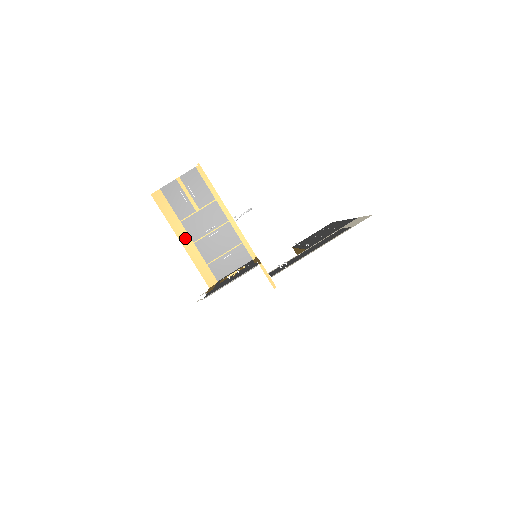
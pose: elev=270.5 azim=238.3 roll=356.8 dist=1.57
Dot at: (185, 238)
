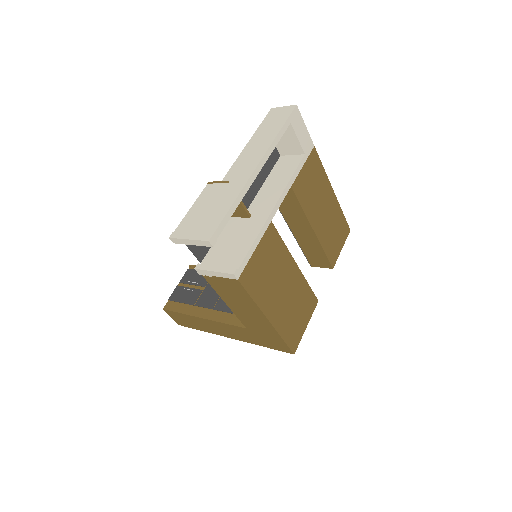
Dot at: (204, 313)
